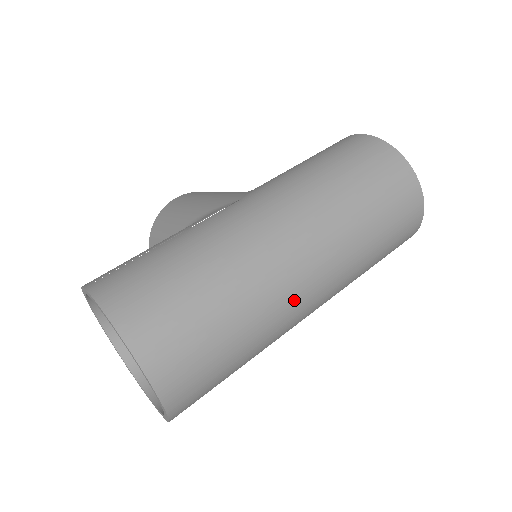
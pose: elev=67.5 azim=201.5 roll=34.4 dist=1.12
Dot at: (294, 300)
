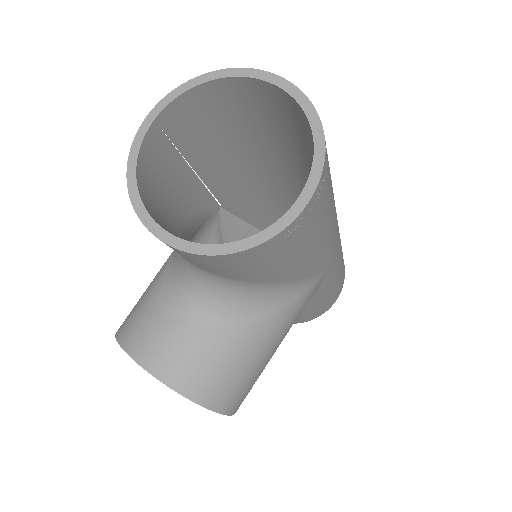
Dot at: occluded
